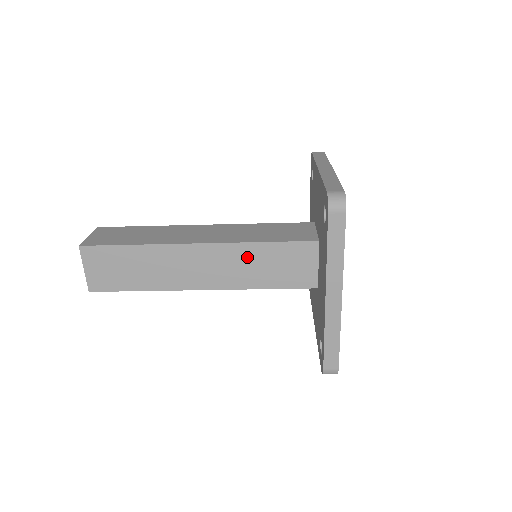
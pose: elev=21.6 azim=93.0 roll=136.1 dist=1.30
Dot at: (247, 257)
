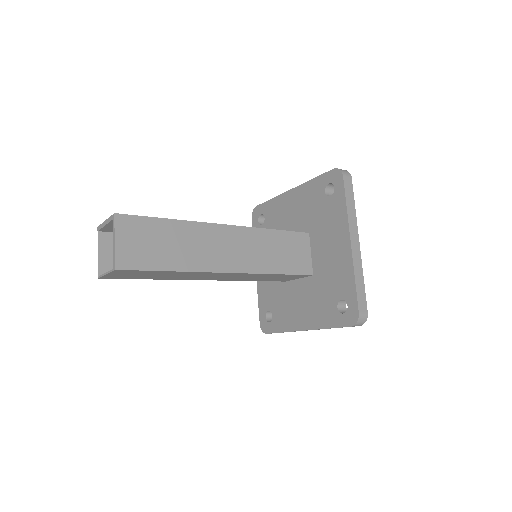
Dot at: (258, 276)
